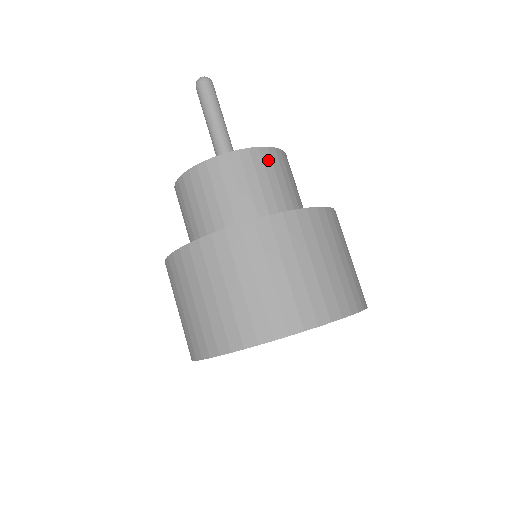
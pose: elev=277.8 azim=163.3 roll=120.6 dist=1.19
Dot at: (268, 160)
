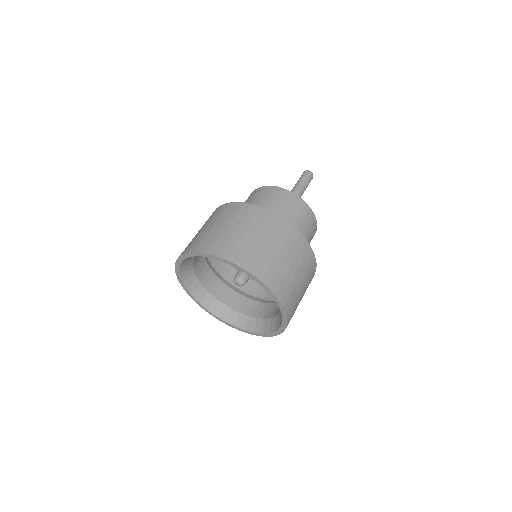
Dot at: (313, 227)
